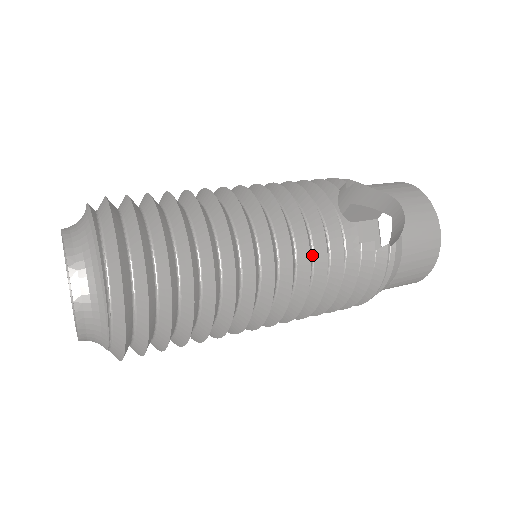
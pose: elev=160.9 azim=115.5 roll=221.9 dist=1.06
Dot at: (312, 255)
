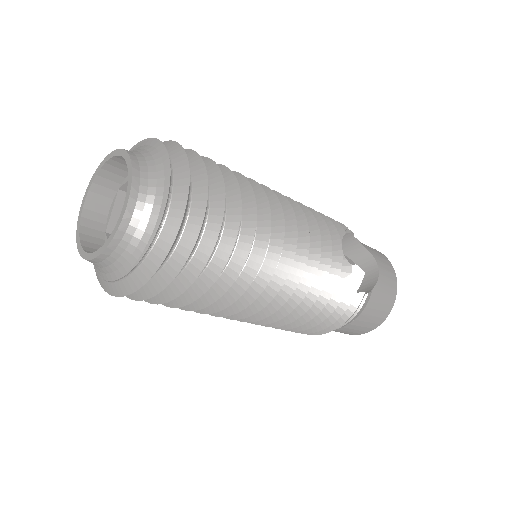
Dot at: occluded
